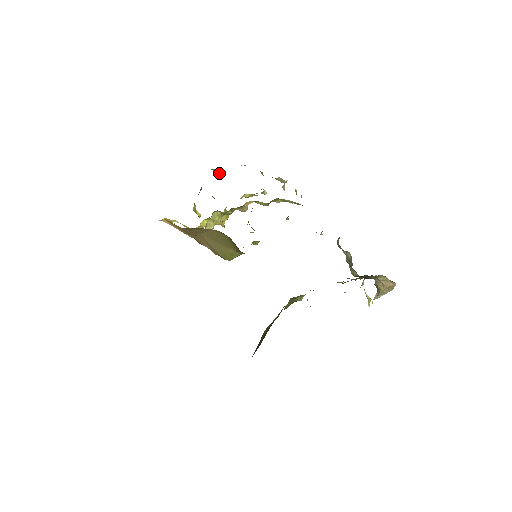
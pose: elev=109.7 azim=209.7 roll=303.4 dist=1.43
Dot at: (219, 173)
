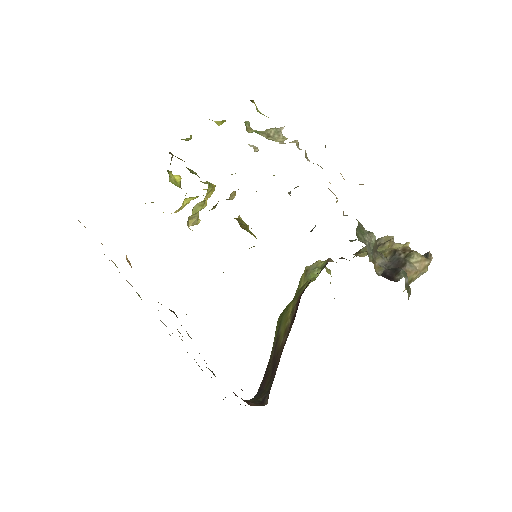
Dot at: (189, 138)
